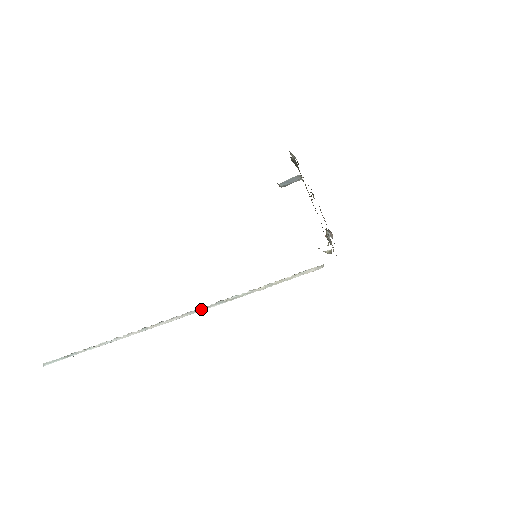
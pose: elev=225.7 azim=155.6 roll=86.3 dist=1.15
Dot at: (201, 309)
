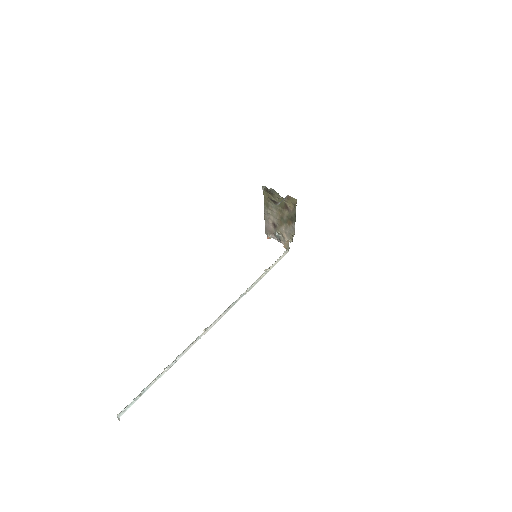
Dot at: (233, 305)
